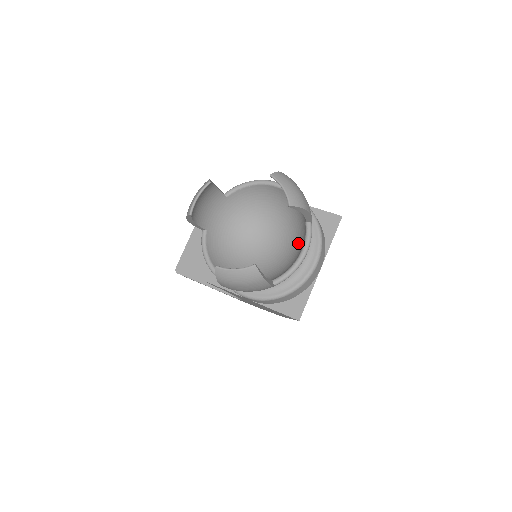
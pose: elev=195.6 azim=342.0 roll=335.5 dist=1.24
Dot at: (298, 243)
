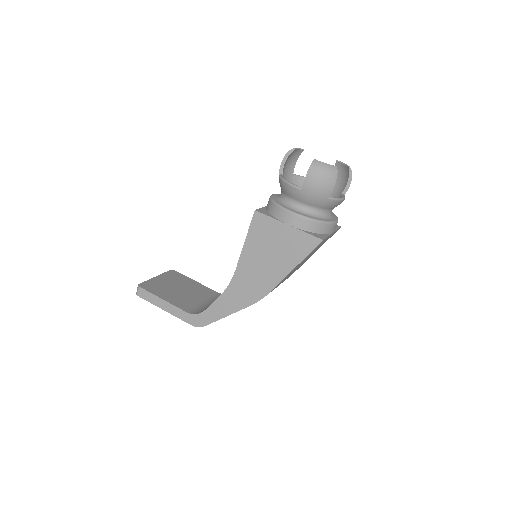
Dot at: occluded
